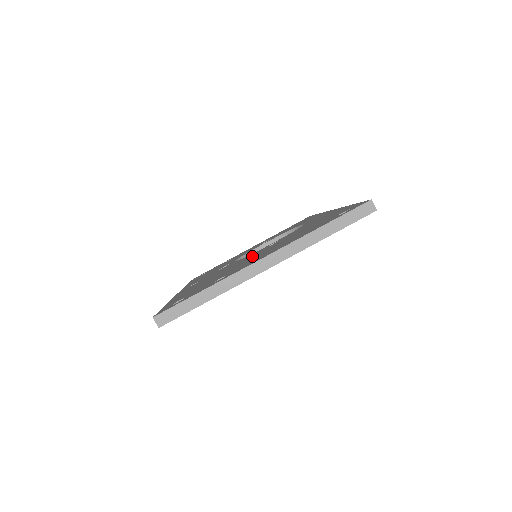
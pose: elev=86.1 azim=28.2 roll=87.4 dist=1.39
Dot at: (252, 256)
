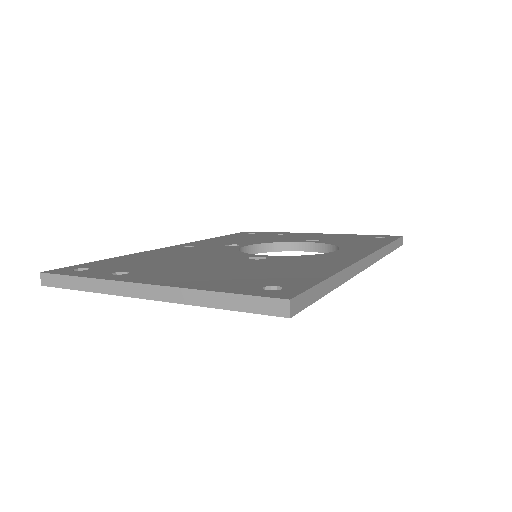
Dot at: (213, 260)
